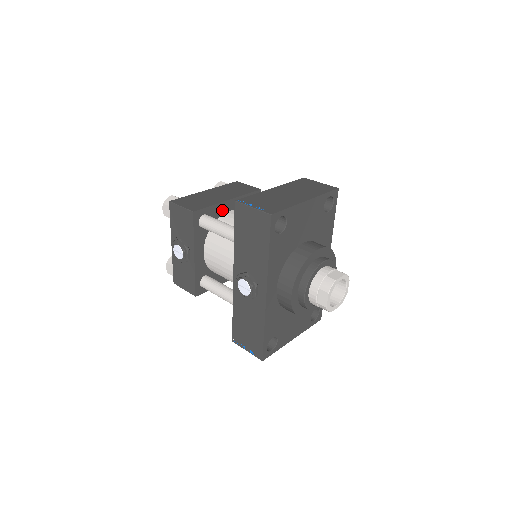
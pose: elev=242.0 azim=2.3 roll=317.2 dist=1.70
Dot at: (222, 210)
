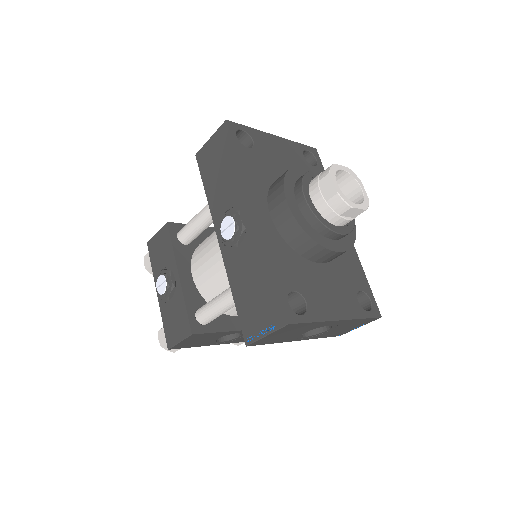
Dot at: (207, 235)
